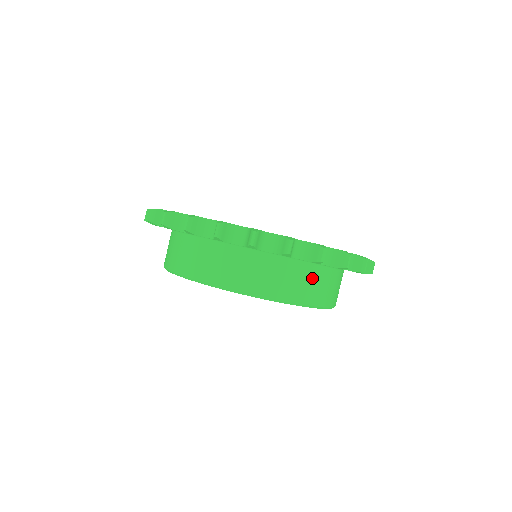
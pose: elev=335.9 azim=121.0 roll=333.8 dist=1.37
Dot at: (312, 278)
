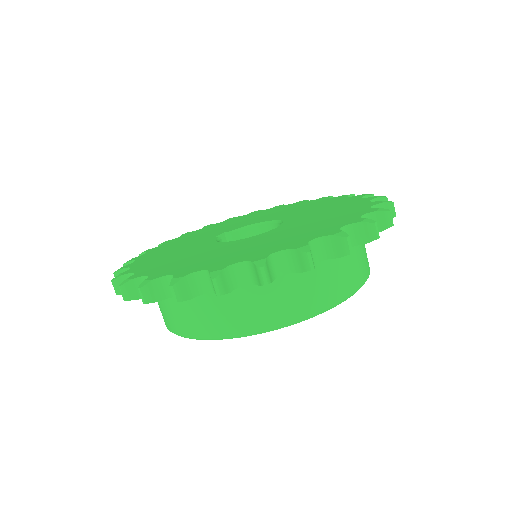
Dot at: (318, 277)
